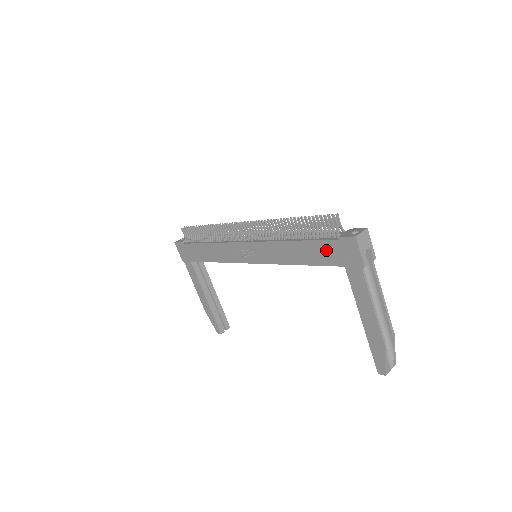
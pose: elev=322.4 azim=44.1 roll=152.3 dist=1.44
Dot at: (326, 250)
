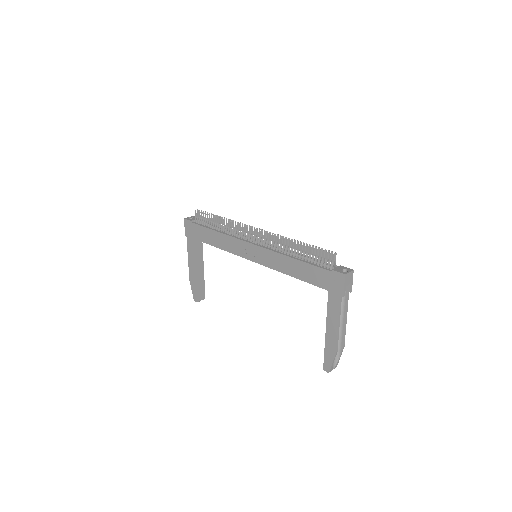
Dot at: (319, 275)
